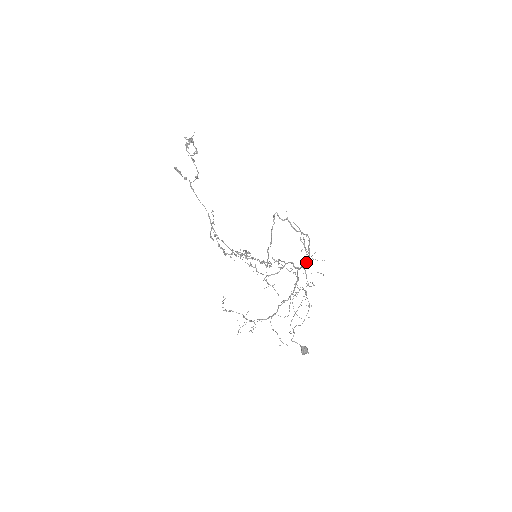
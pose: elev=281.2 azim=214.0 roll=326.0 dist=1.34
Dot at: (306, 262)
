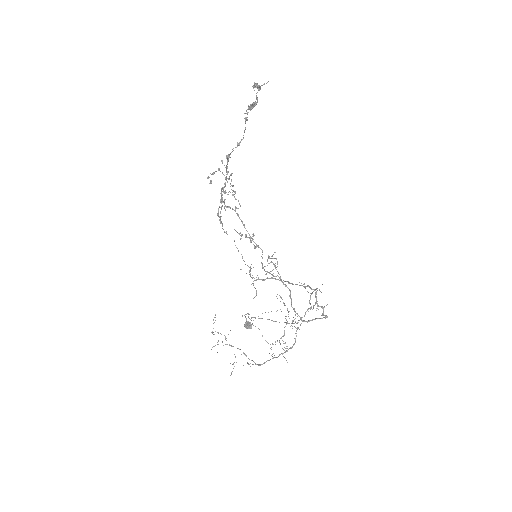
Dot at: (308, 321)
